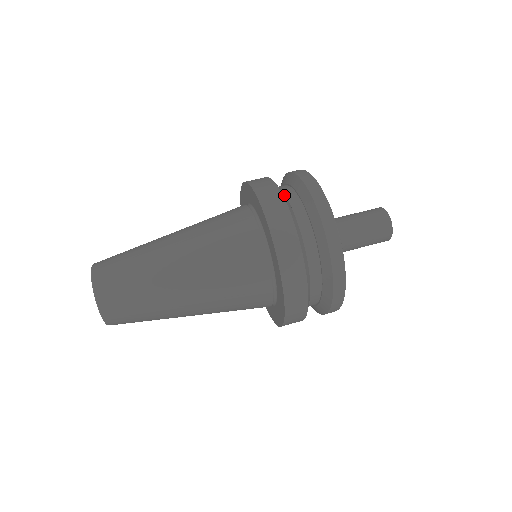
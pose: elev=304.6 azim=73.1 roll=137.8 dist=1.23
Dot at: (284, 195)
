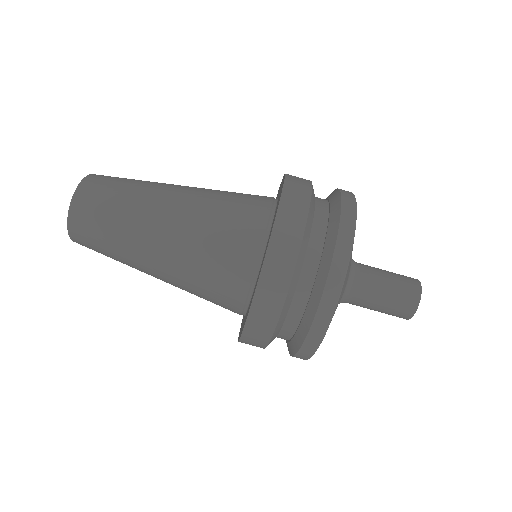
Dot at: (277, 331)
